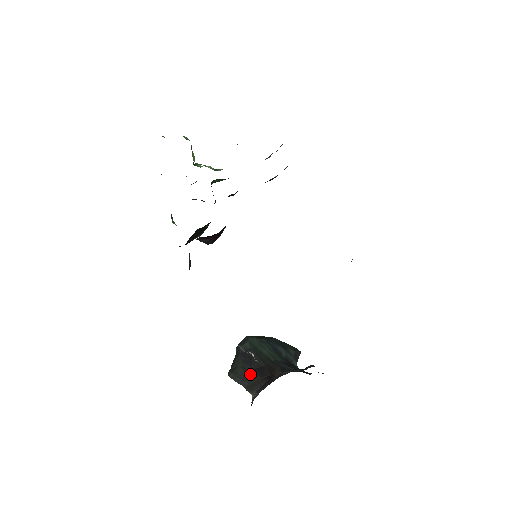
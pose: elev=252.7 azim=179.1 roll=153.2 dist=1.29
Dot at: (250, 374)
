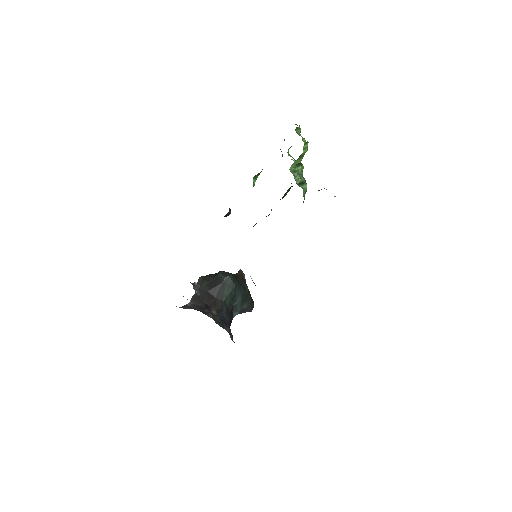
Dot at: (204, 292)
